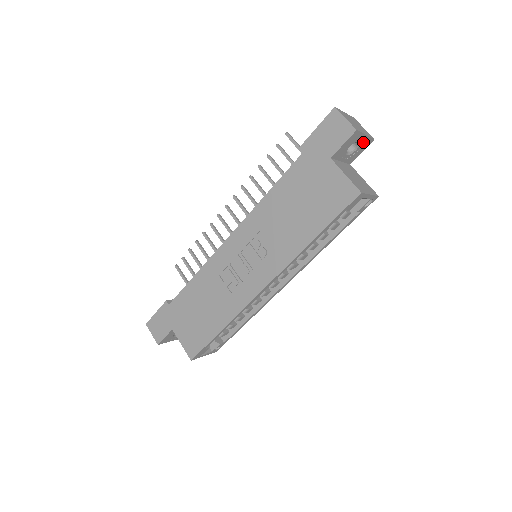
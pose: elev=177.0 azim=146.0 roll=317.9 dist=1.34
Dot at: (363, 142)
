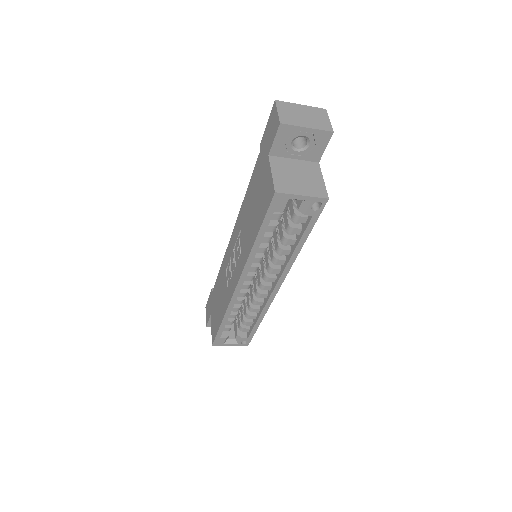
Dot at: (314, 136)
